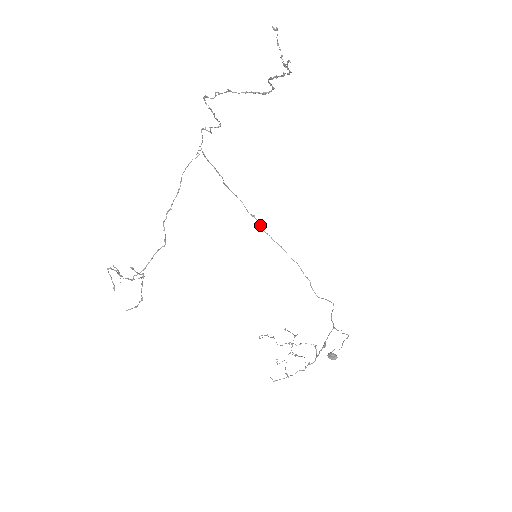
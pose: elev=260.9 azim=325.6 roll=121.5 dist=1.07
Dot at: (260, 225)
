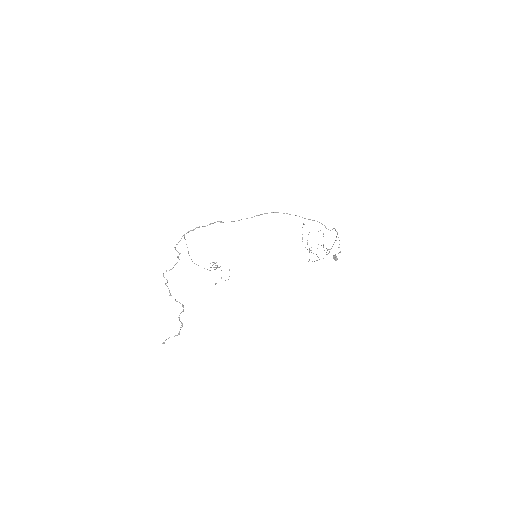
Dot at: occluded
